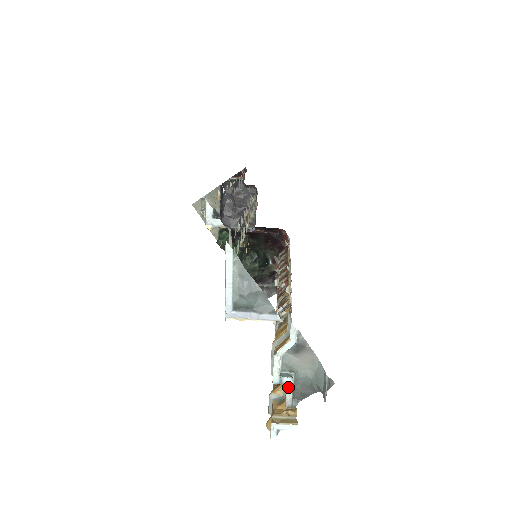
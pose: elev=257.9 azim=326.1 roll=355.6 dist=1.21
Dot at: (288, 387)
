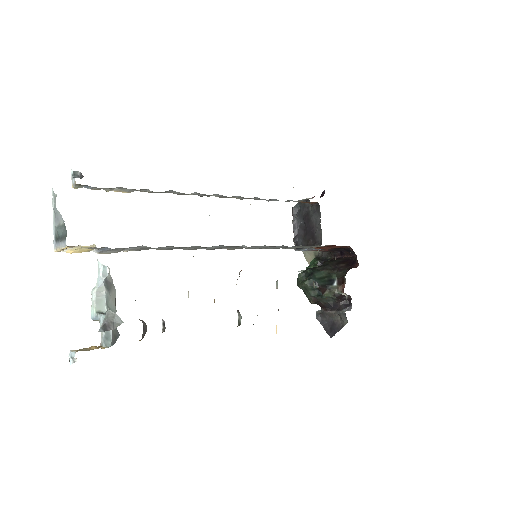
Dot at: (101, 324)
